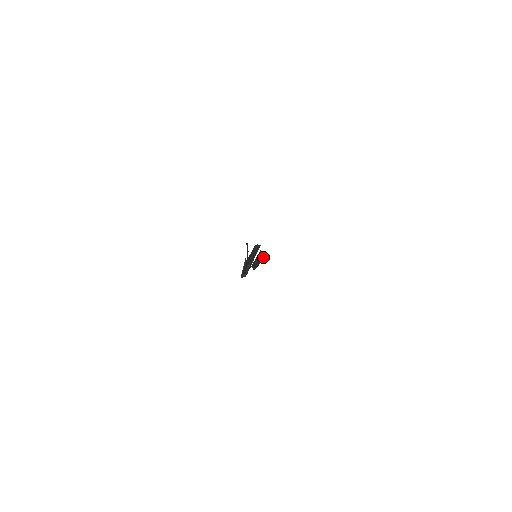
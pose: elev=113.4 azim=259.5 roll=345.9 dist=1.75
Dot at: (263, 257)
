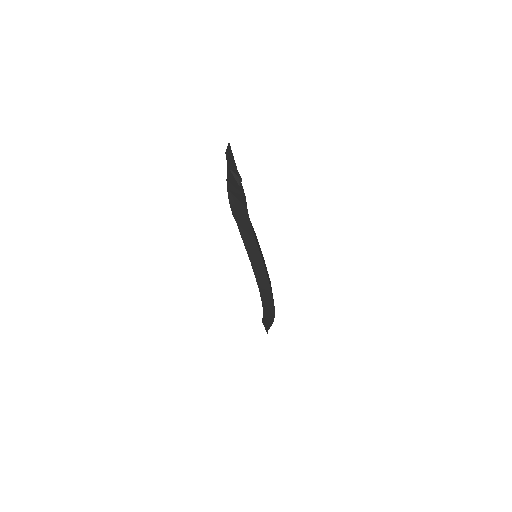
Dot at: (266, 268)
